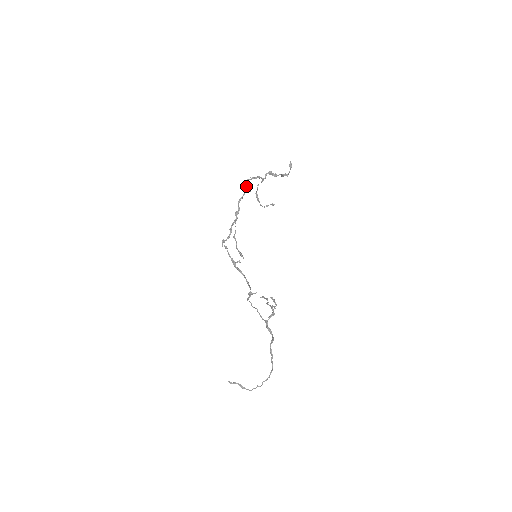
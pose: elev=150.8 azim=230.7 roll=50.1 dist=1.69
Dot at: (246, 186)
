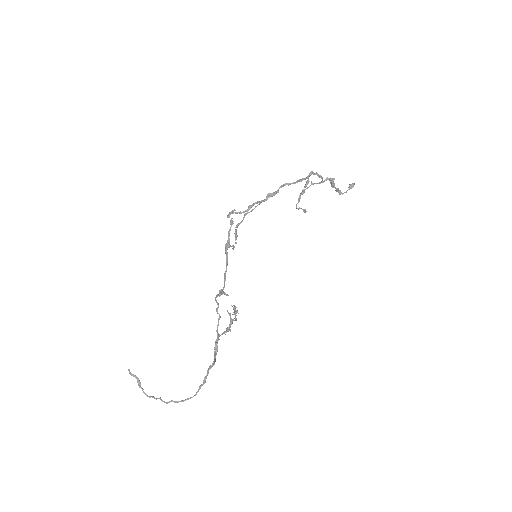
Dot at: occluded
